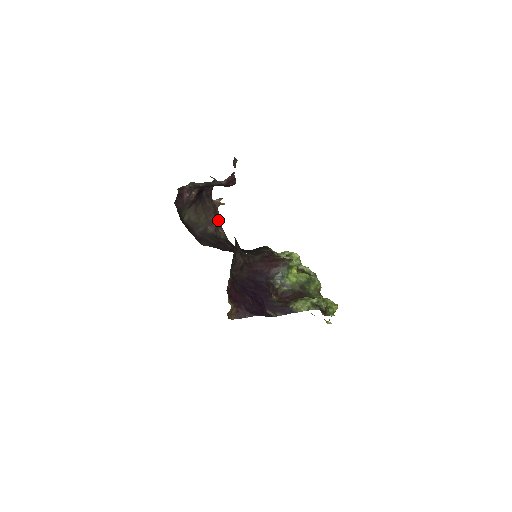
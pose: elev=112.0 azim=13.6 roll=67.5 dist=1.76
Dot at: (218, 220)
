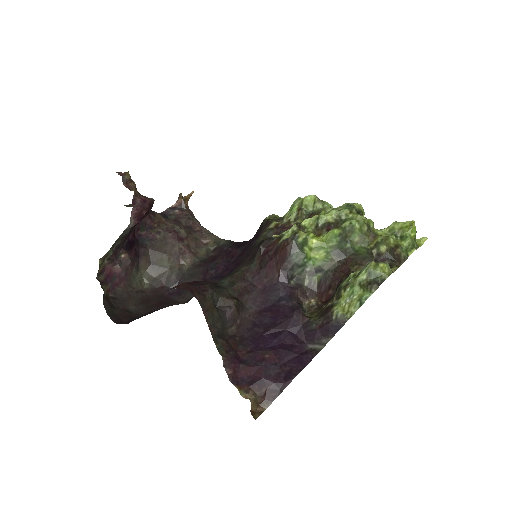
Dot at: (195, 228)
